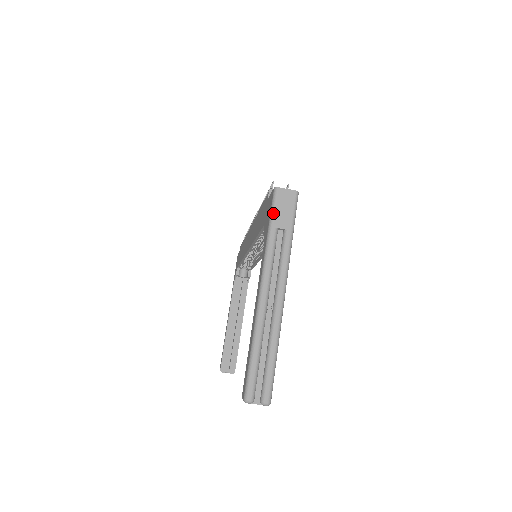
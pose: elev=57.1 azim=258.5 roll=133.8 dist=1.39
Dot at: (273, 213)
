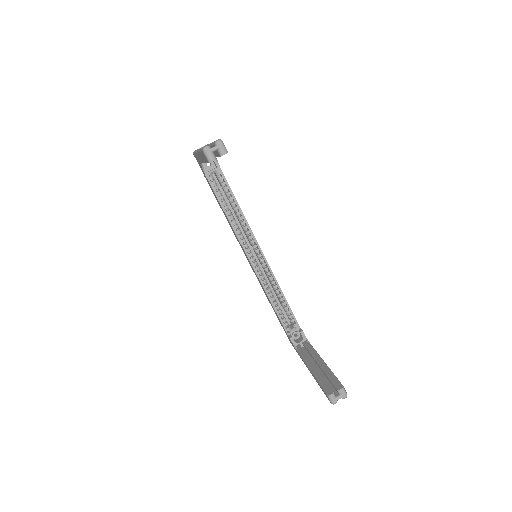
Dot at: (194, 151)
